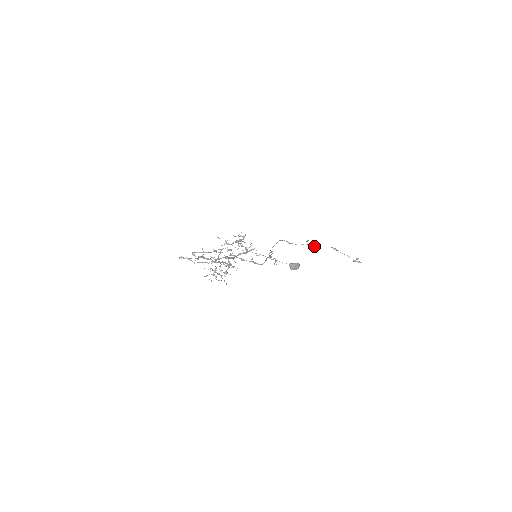
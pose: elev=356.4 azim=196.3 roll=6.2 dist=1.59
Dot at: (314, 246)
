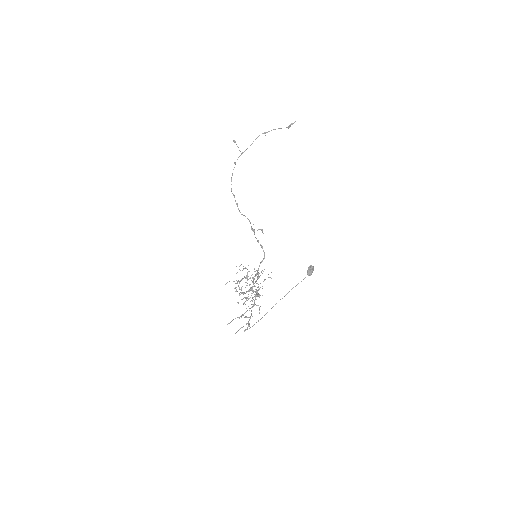
Dot at: occluded
